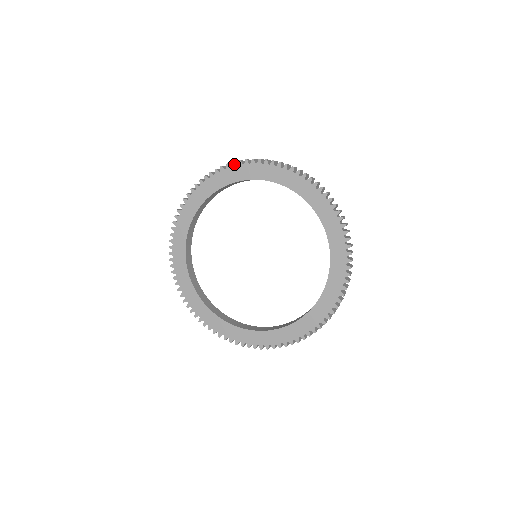
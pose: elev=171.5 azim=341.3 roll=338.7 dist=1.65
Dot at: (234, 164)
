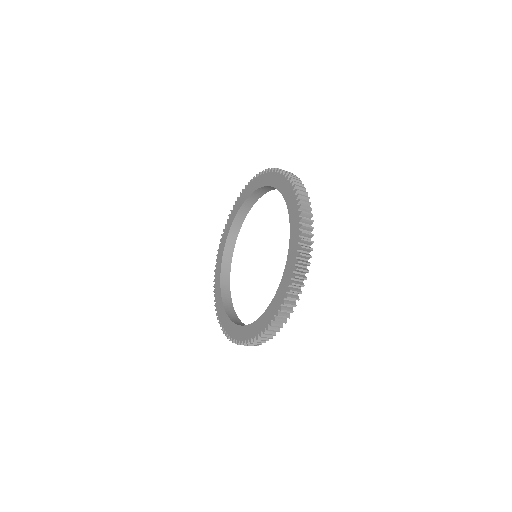
Dot at: (240, 194)
